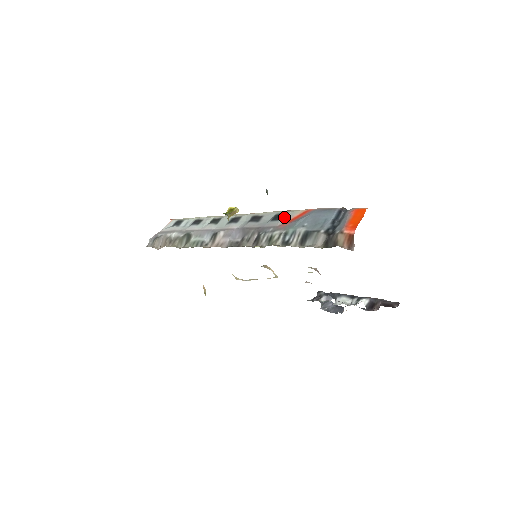
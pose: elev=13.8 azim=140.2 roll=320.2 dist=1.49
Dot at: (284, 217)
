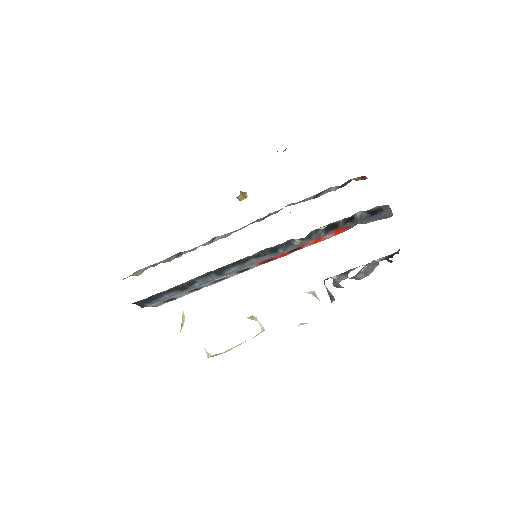
Dot at: occluded
